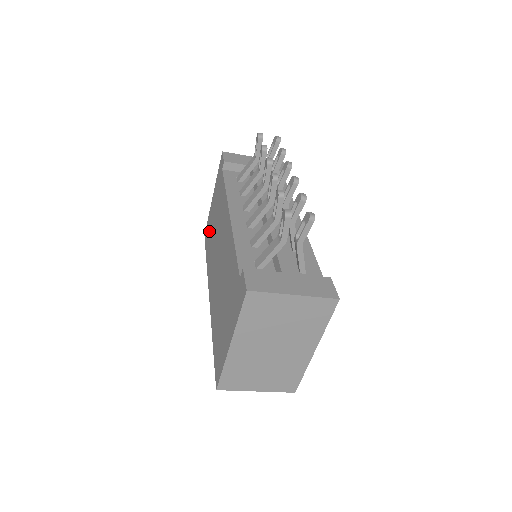
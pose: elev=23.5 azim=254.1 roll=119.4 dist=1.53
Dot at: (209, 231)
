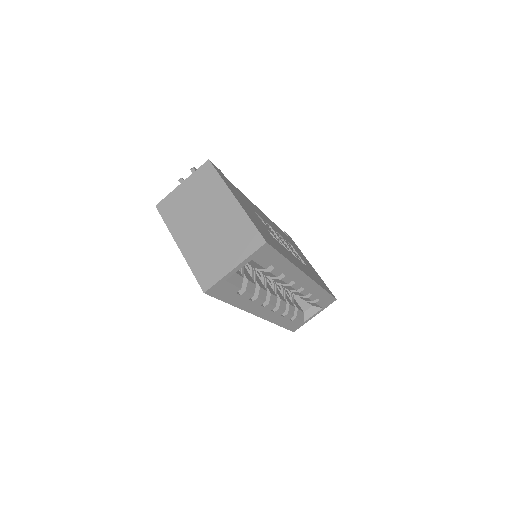
Dot at: occluded
